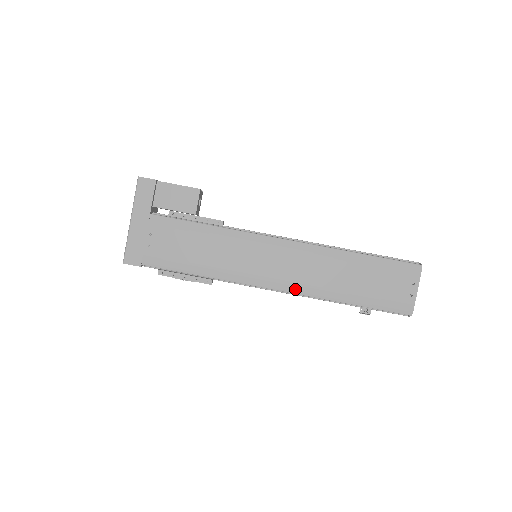
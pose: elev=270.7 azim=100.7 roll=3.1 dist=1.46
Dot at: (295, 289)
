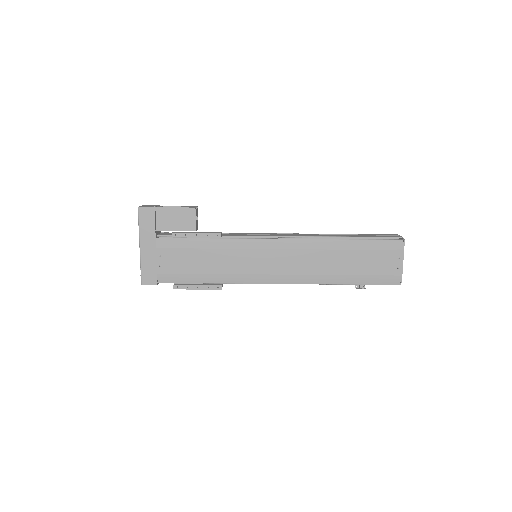
Dot at: (295, 280)
